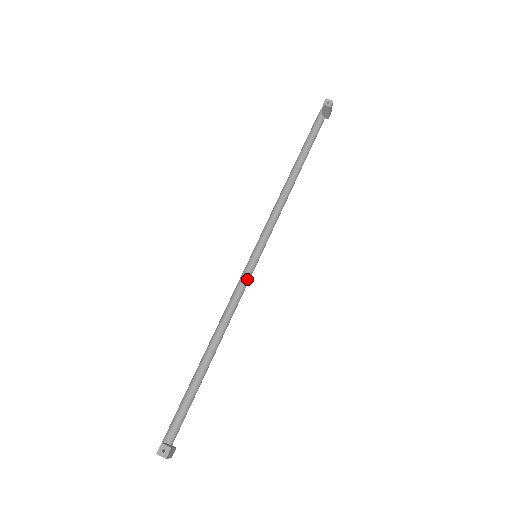
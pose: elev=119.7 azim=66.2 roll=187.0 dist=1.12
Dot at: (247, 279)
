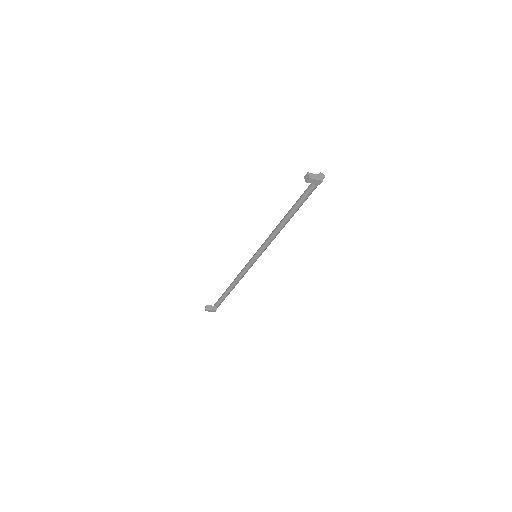
Dot at: (249, 265)
